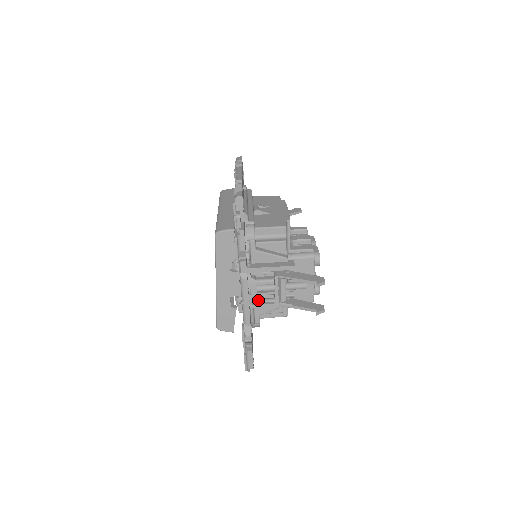
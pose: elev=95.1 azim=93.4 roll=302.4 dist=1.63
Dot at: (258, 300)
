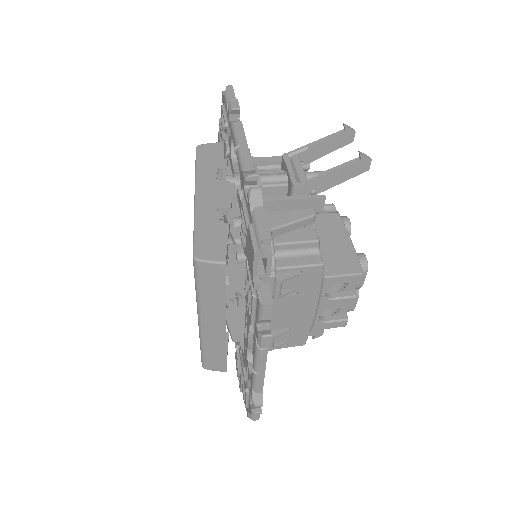
Dot at: occluded
